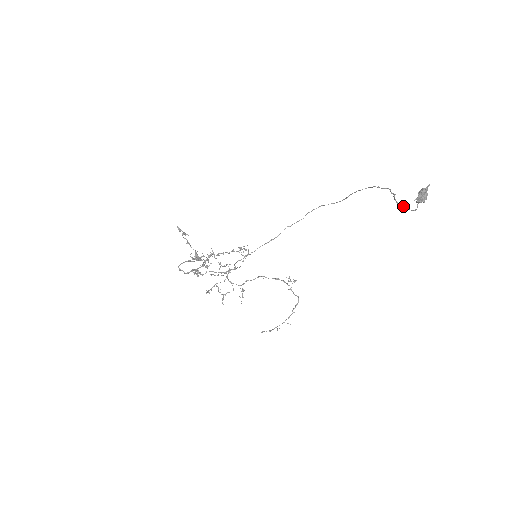
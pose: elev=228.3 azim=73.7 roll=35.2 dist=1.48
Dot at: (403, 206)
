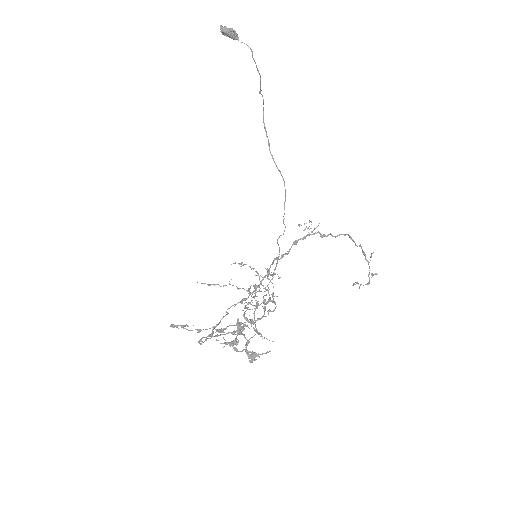
Dot at: occluded
